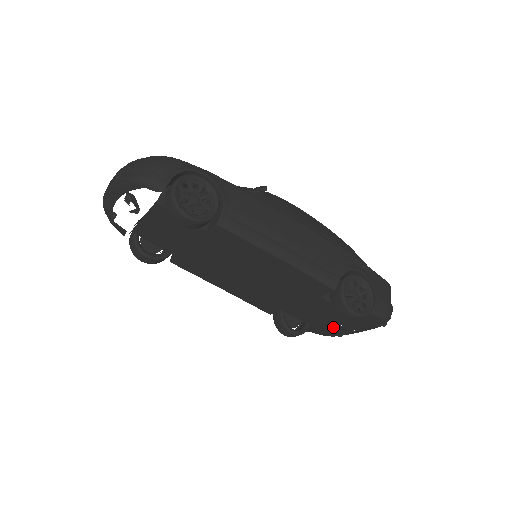
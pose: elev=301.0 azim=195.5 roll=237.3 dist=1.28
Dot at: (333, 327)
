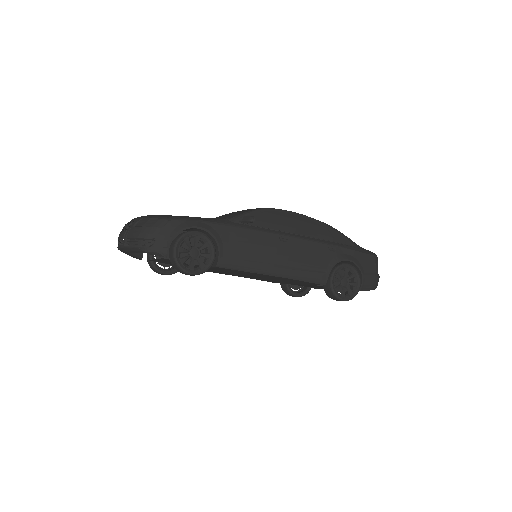
Dot at: occluded
